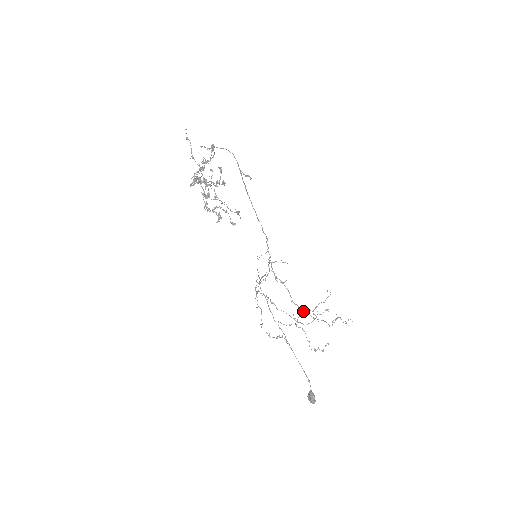
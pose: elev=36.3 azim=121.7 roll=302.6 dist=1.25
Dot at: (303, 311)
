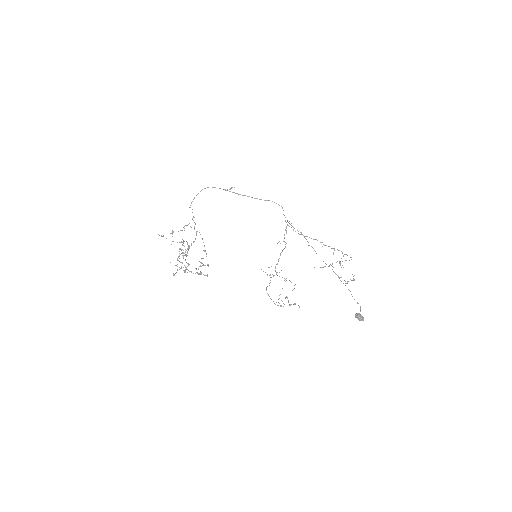
Dot at: (334, 249)
